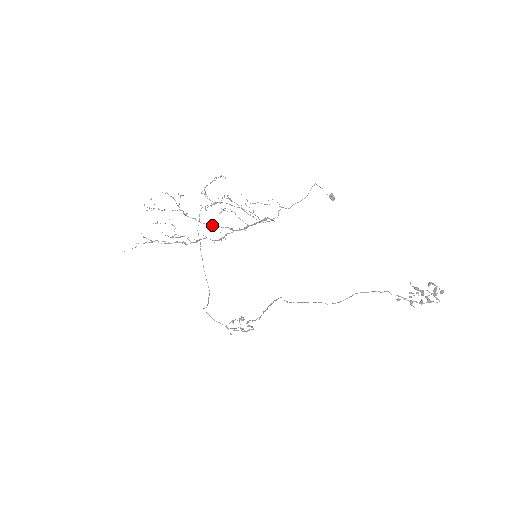
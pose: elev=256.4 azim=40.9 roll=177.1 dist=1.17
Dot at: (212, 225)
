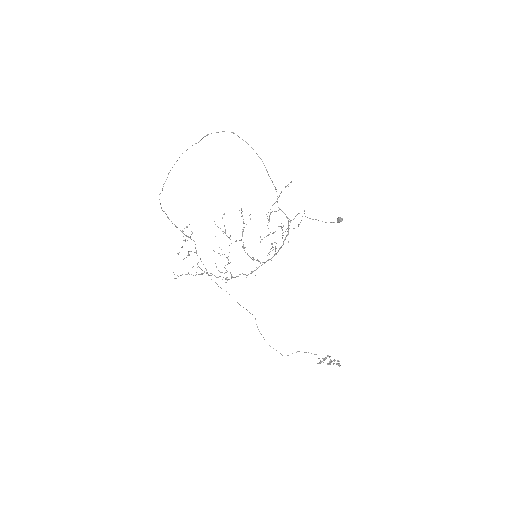
Dot at: occluded
